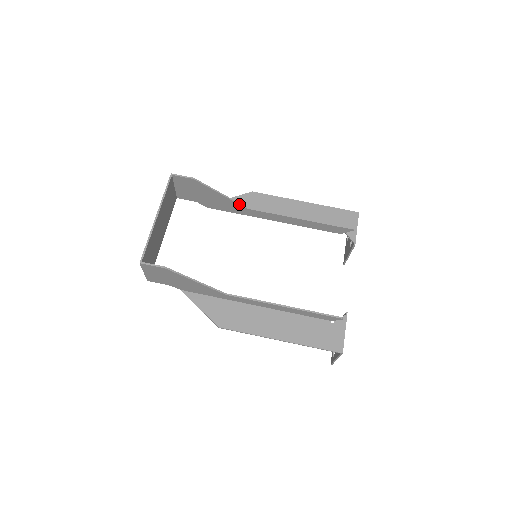
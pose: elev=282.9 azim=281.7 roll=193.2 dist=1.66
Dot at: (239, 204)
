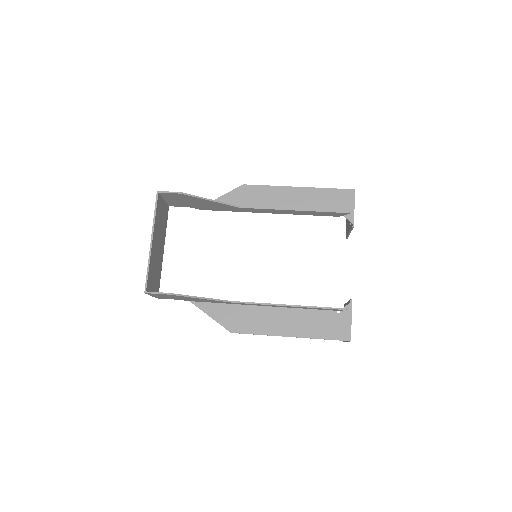
Dot at: (231, 205)
